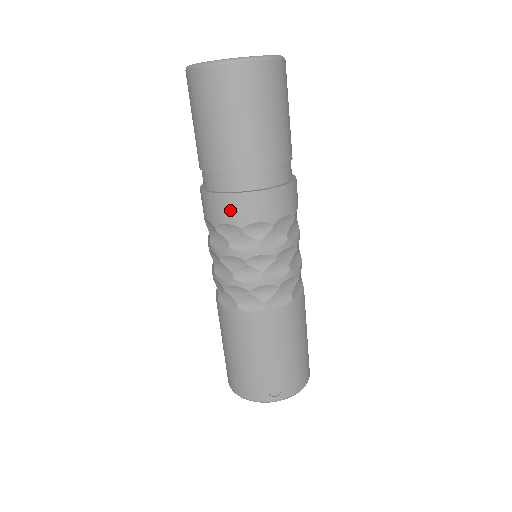
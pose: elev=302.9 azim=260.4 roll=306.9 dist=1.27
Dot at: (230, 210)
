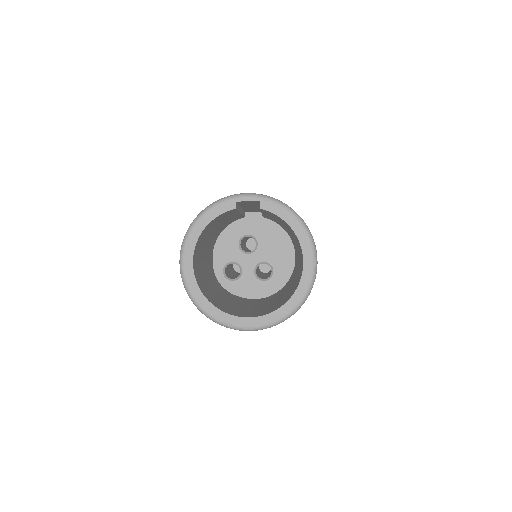
Dot at: occluded
